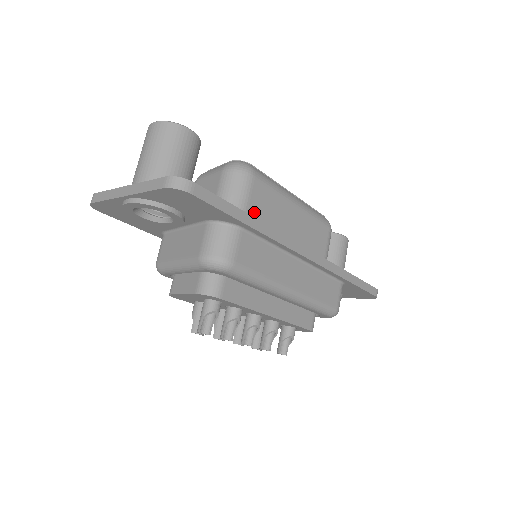
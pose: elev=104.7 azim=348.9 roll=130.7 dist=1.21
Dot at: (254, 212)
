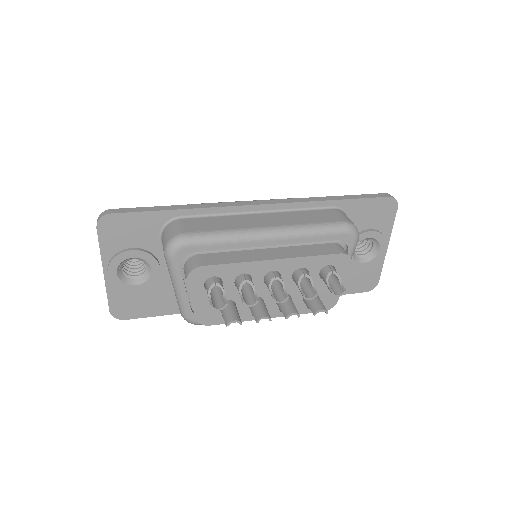
Dot at: occluded
